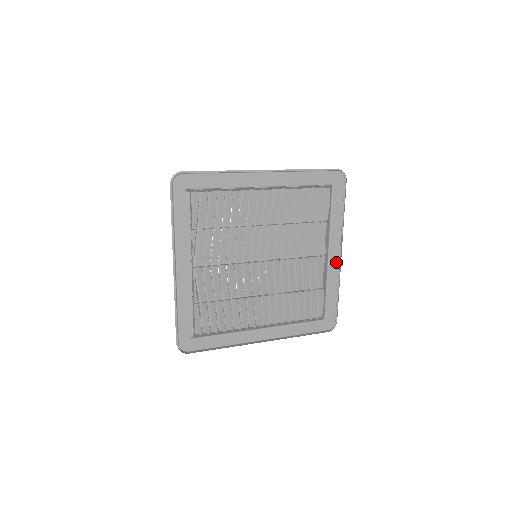
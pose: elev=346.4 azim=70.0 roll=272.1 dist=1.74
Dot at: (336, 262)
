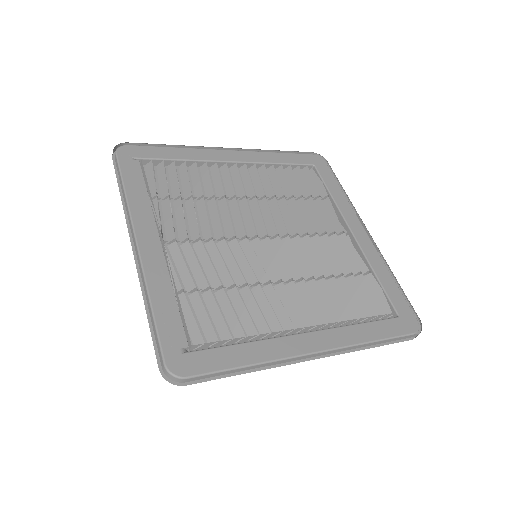
Dot at: (367, 240)
